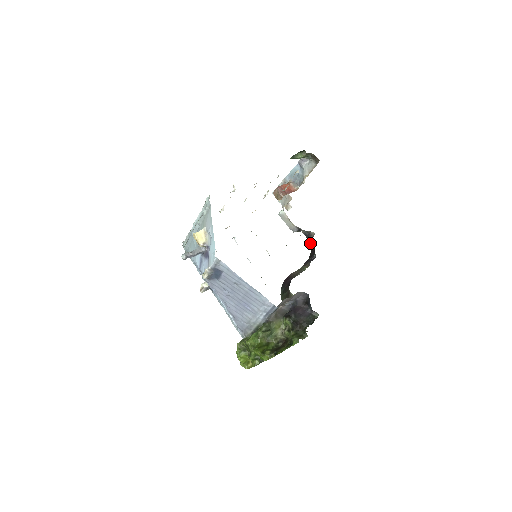
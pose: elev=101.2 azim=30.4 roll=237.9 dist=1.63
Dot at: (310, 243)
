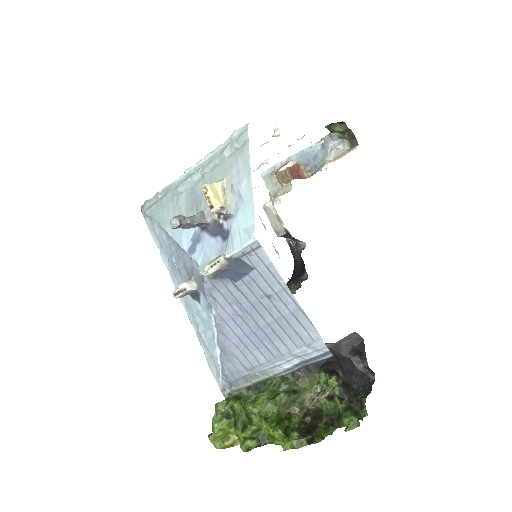
Dot at: (294, 257)
